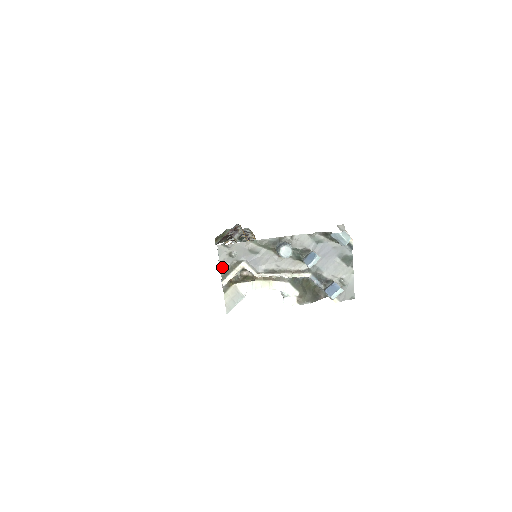
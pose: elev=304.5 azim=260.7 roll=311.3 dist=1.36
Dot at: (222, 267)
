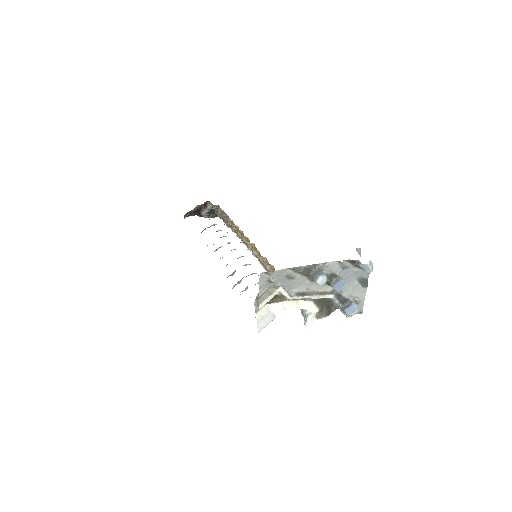
Dot at: (260, 292)
